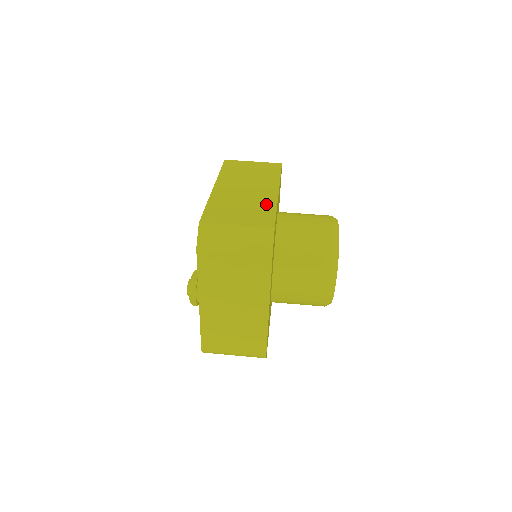
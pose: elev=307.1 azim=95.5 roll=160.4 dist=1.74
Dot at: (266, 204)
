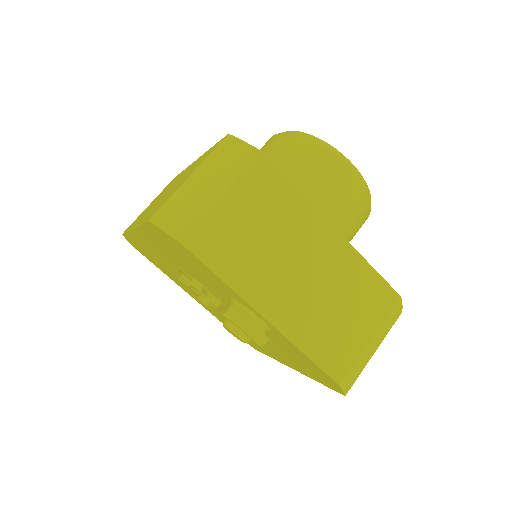
Dot at: (196, 162)
